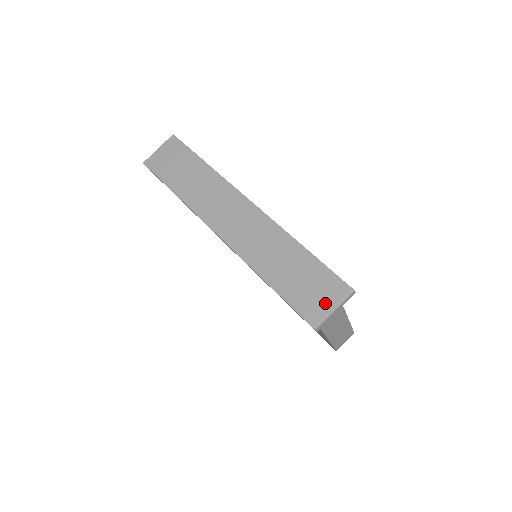
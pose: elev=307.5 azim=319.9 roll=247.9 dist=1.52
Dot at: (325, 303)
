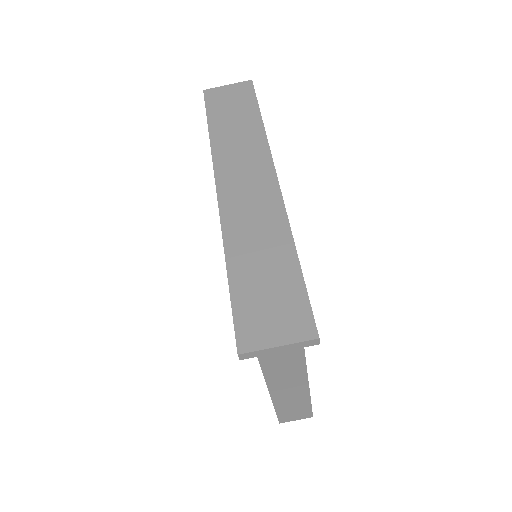
Dot at: (273, 330)
